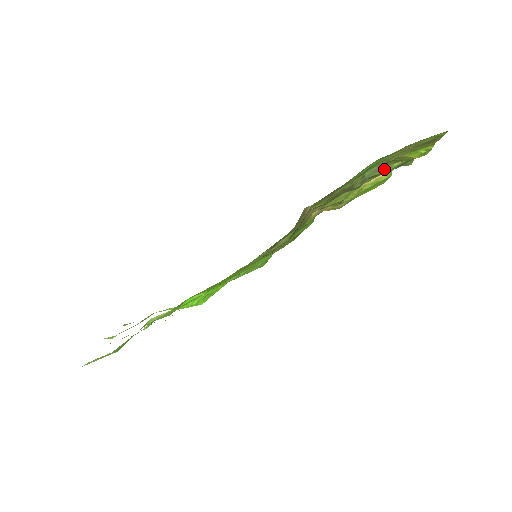
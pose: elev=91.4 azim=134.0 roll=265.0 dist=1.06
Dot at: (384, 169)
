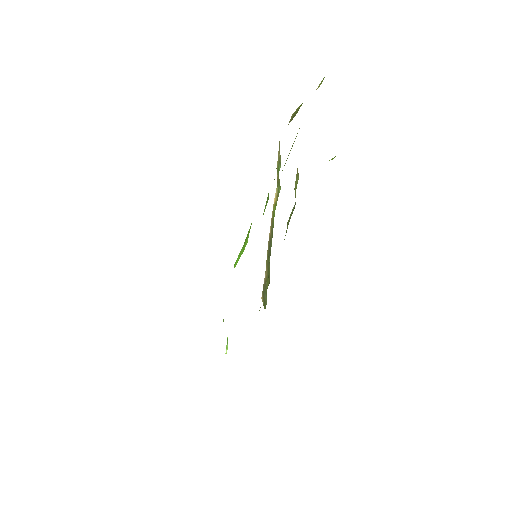
Dot at: occluded
